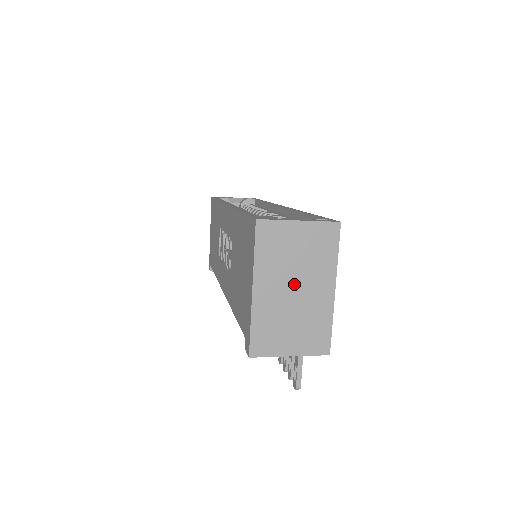
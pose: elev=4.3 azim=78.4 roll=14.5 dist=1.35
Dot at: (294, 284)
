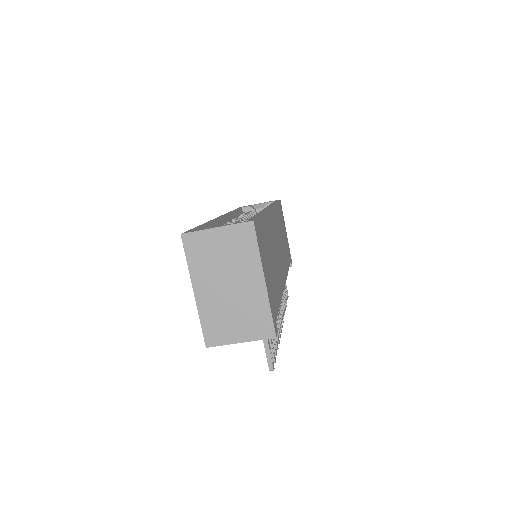
Dot at: (227, 281)
